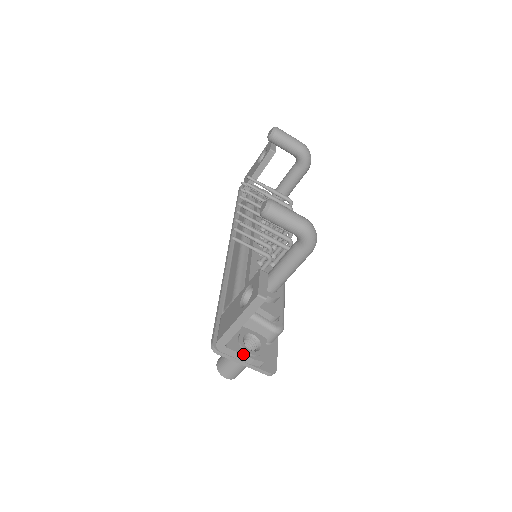
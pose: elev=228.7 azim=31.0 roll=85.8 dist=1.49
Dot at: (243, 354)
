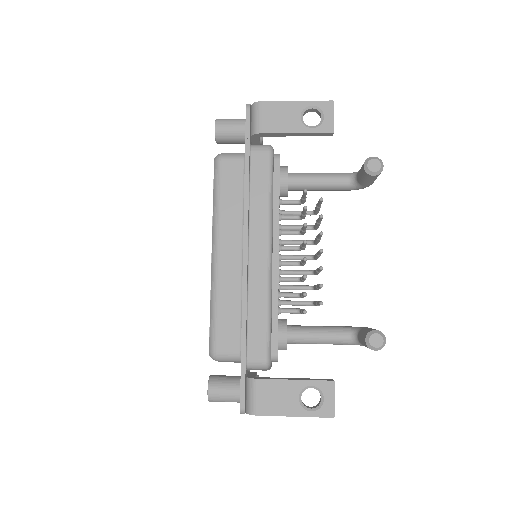
Dot at: occluded
